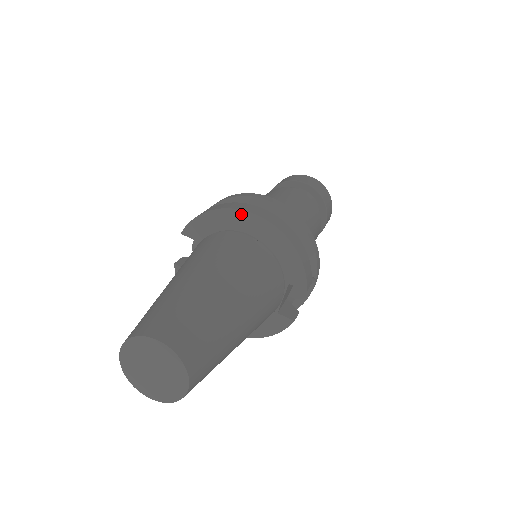
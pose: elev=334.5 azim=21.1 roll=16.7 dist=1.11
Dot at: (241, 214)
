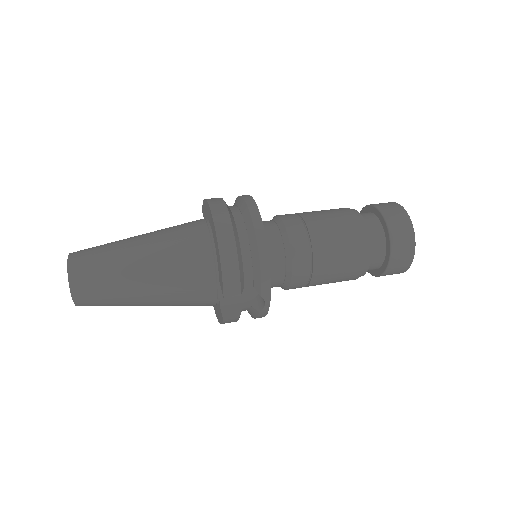
Dot at: (209, 210)
